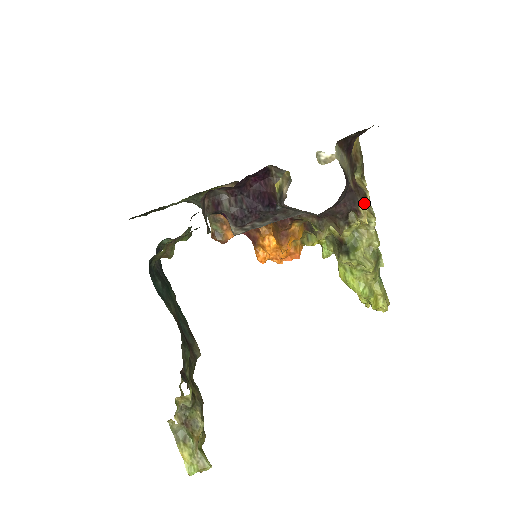
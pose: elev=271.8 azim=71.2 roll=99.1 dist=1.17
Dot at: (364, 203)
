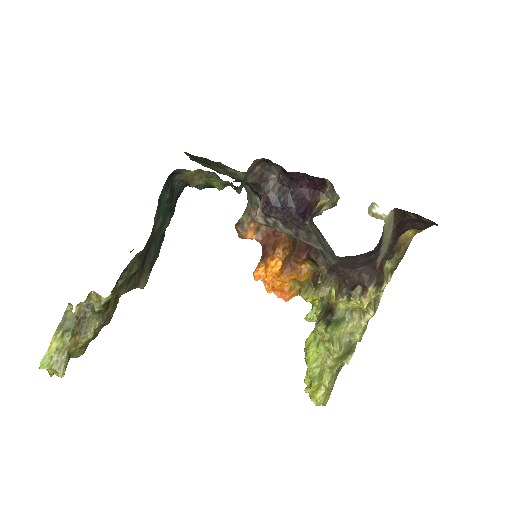
Dot at: (376, 288)
